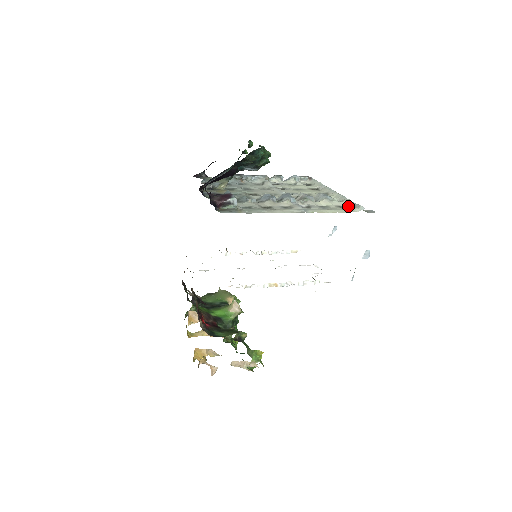
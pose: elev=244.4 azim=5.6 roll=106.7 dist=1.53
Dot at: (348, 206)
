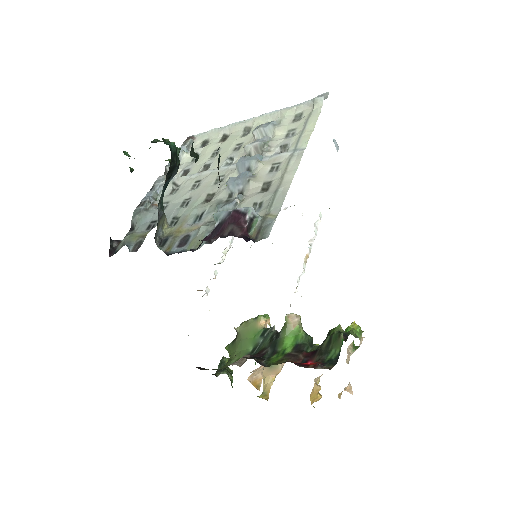
Dot at: (300, 112)
